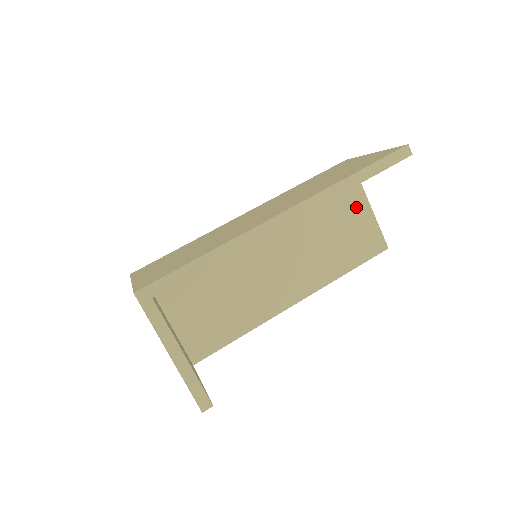
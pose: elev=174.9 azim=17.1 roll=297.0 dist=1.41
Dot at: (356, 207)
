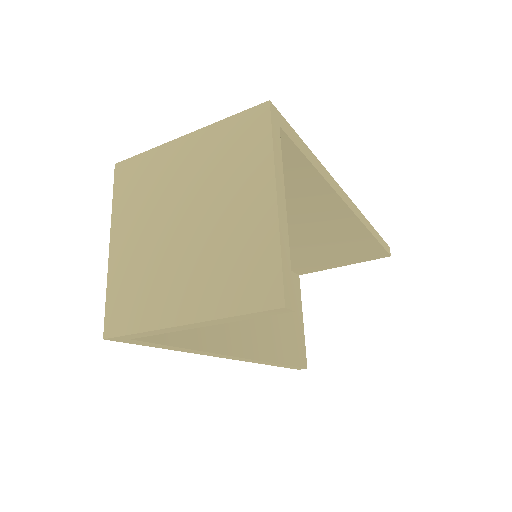
Dot at: (296, 308)
